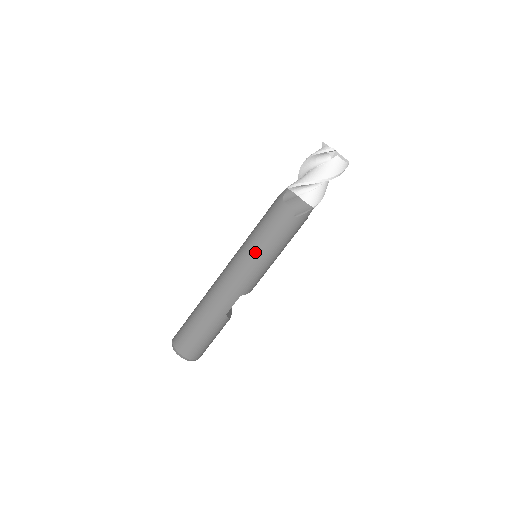
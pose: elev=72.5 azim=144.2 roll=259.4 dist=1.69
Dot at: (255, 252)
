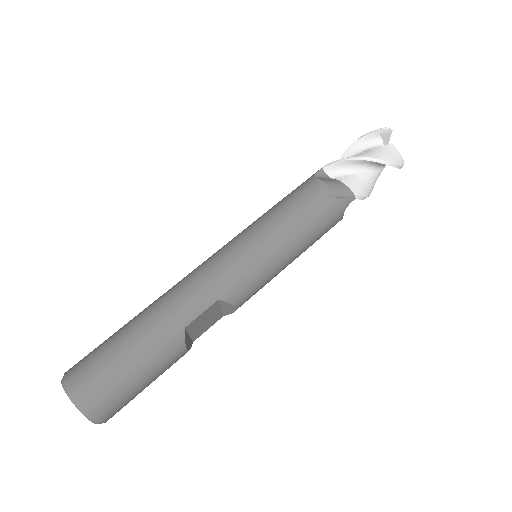
Dot at: (260, 232)
